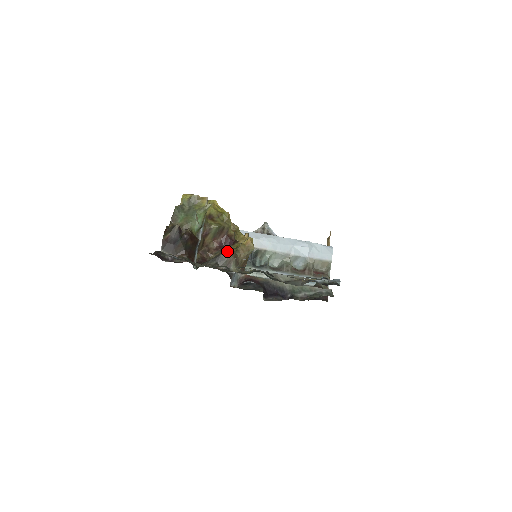
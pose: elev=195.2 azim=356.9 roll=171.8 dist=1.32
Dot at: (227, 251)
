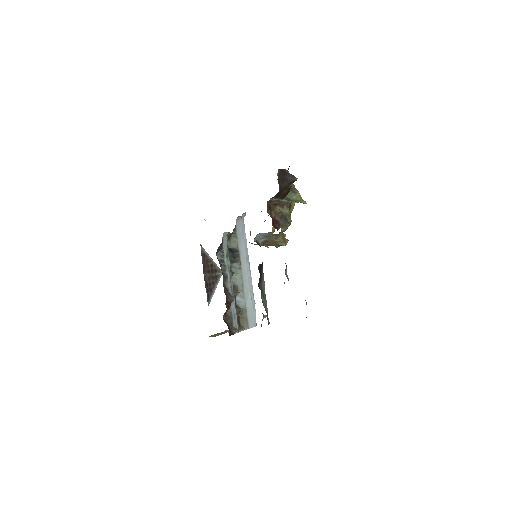
Dot at: occluded
